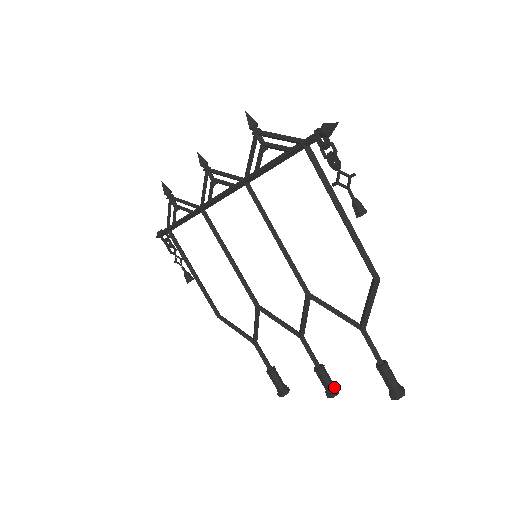
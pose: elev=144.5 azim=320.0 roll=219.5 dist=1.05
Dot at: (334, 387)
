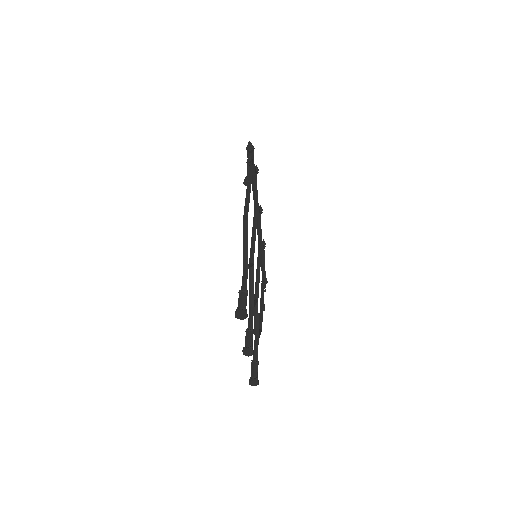
Dot at: (249, 345)
